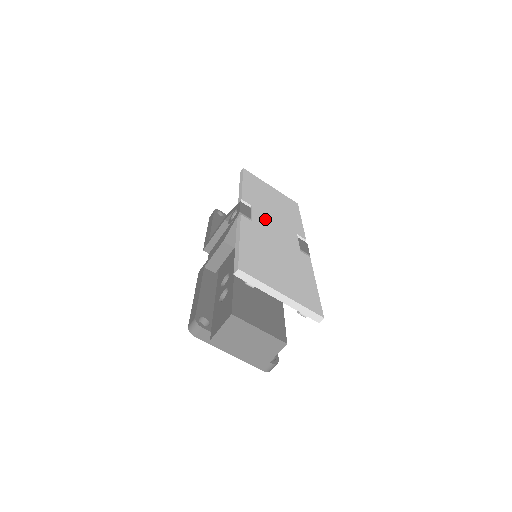
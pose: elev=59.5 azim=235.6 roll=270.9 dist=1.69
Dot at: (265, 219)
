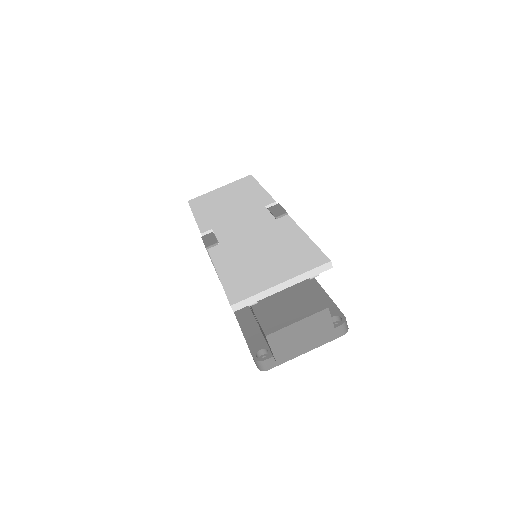
Dot at: (230, 227)
